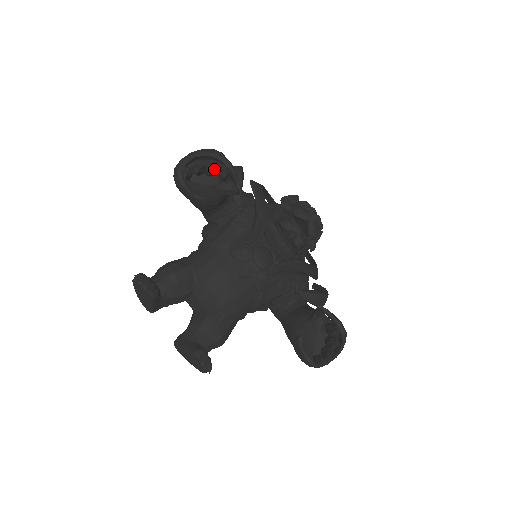
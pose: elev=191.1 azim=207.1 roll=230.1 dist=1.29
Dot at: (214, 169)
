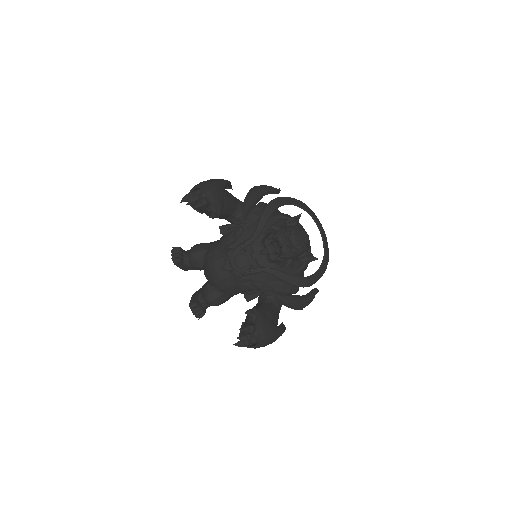
Dot at: (194, 201)
